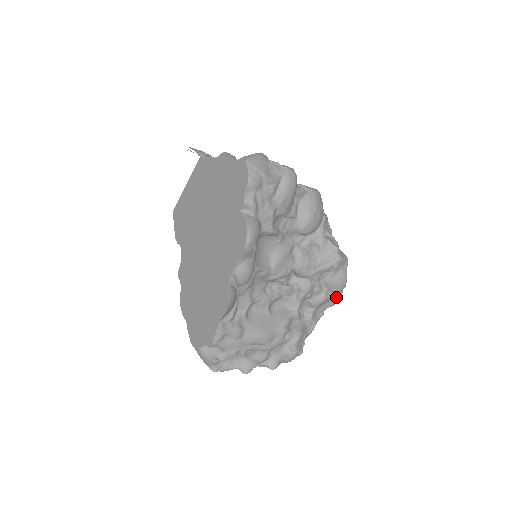
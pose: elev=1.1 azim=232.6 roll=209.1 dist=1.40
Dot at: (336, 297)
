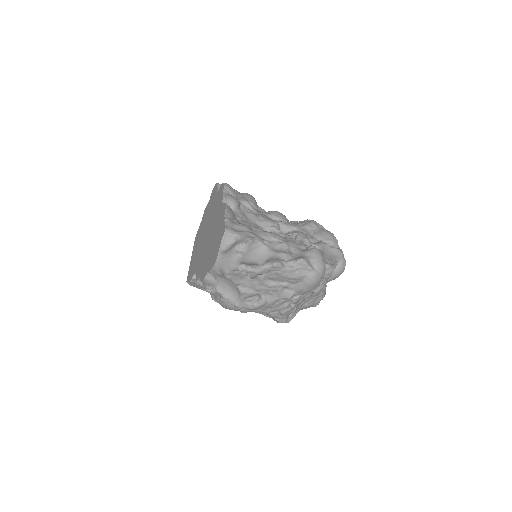
Dot at: (337, 249)
